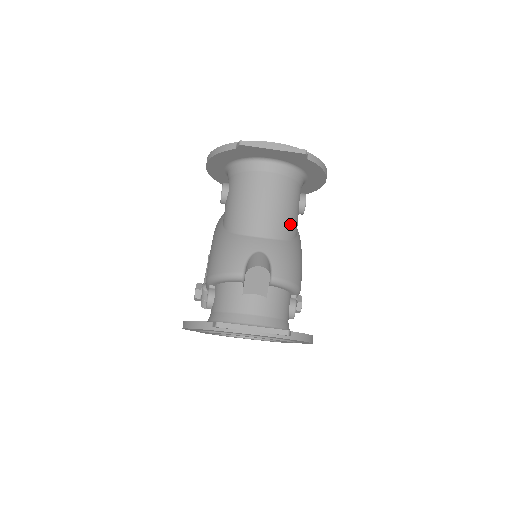
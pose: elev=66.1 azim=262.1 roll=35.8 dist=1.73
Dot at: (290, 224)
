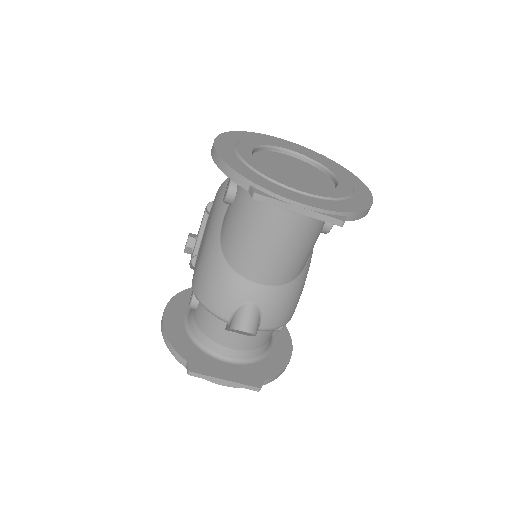
Dot at: (300, 264)
